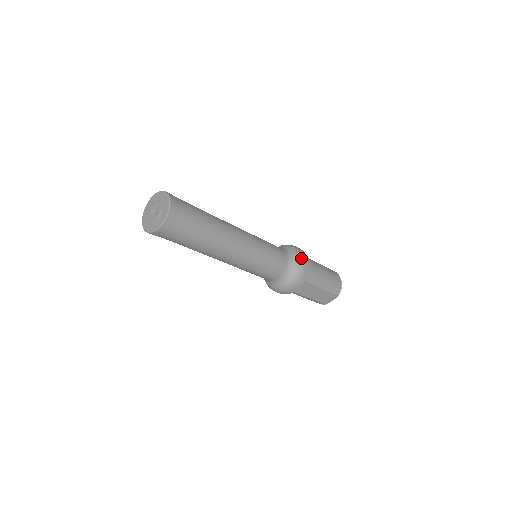
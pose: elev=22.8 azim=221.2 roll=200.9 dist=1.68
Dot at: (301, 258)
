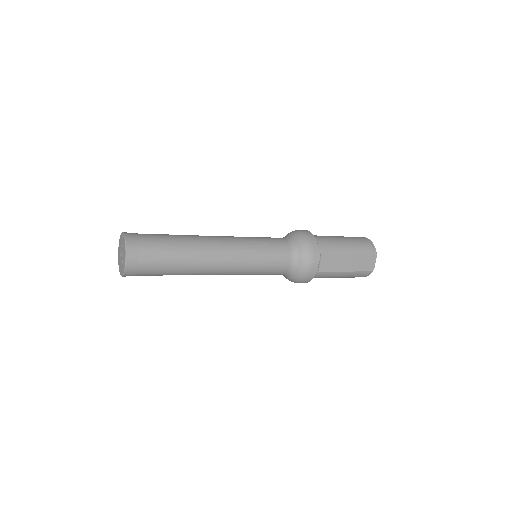
Dot at: (301, 233)
